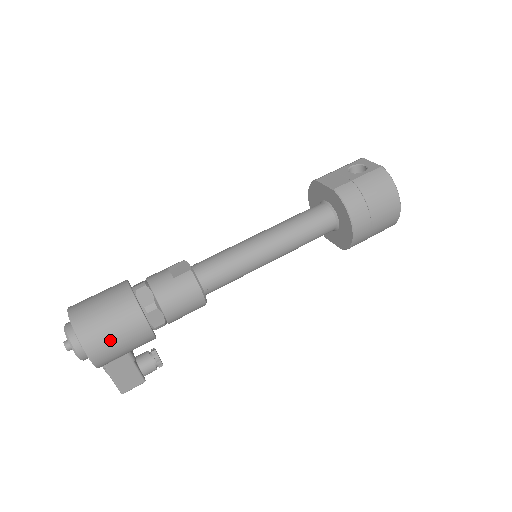
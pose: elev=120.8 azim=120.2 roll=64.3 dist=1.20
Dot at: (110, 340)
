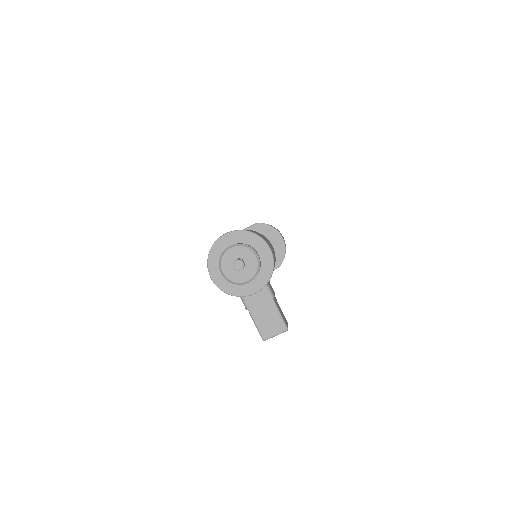
Dot at: occluded
